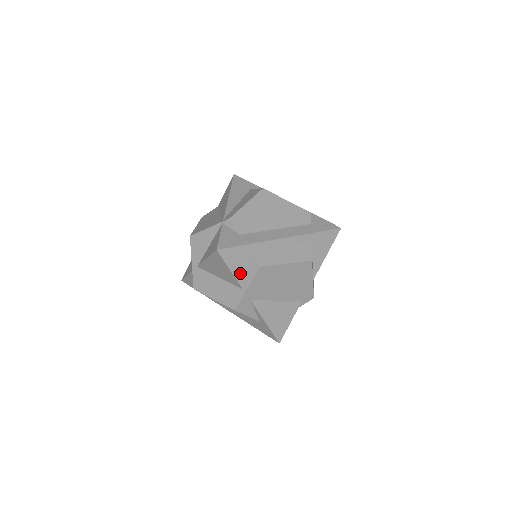
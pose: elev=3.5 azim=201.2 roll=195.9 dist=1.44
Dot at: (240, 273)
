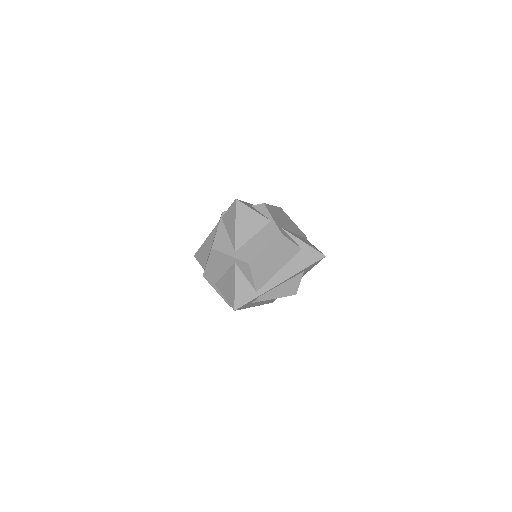
Dot at: (259, 213)
